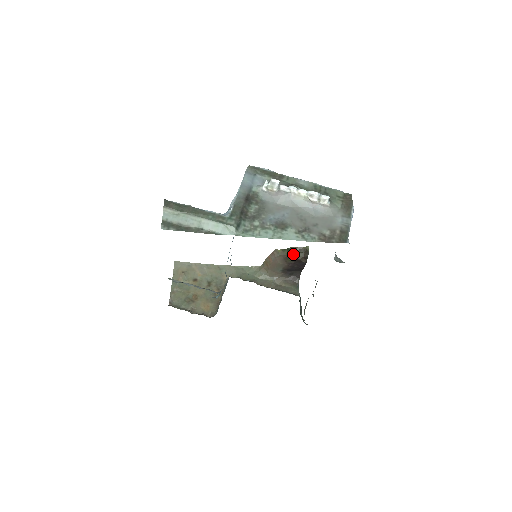
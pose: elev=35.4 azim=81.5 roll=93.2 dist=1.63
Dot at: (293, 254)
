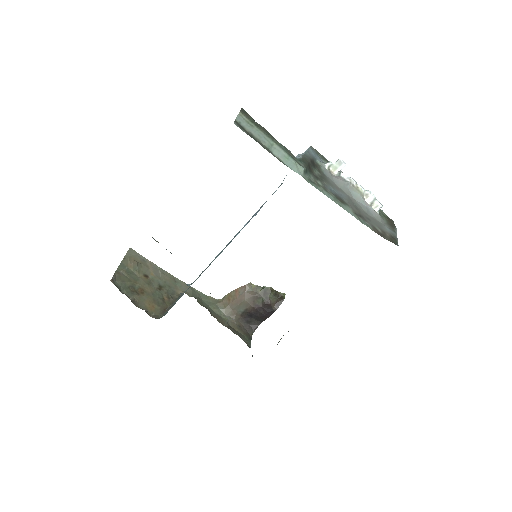
Dot at: (266, 295)
